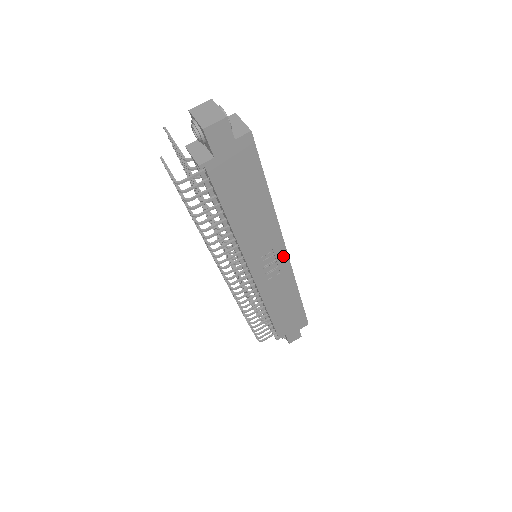
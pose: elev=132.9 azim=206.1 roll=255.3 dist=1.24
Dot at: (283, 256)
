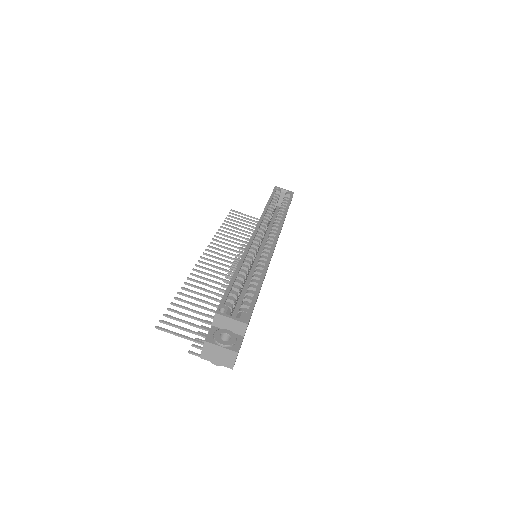
Dot at: occluded
